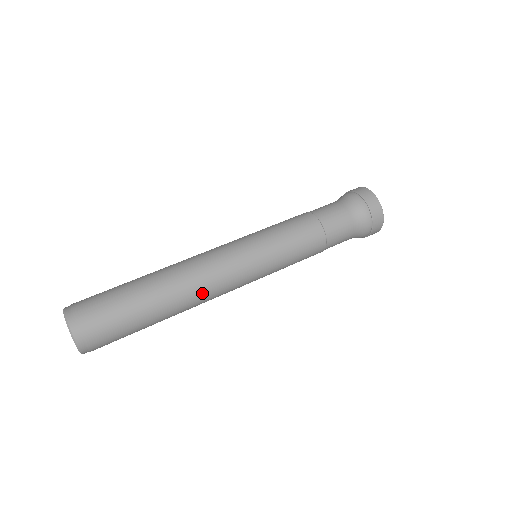
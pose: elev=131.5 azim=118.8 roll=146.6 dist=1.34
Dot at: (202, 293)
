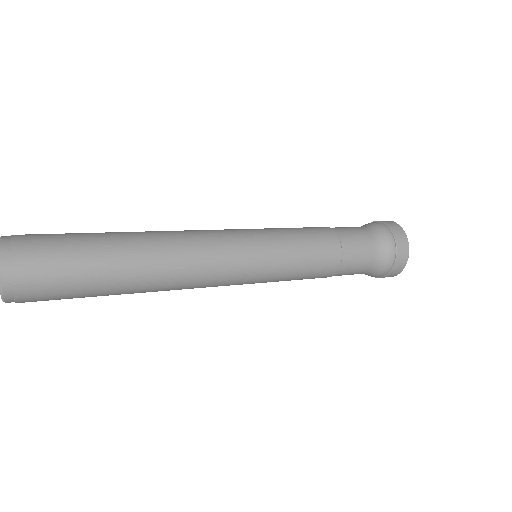
Dot at: (183, 261)
